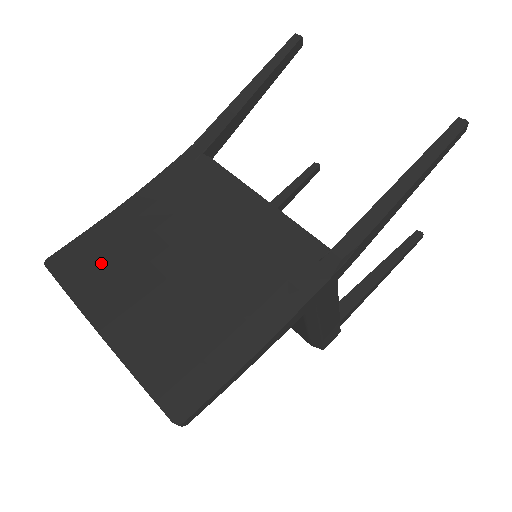
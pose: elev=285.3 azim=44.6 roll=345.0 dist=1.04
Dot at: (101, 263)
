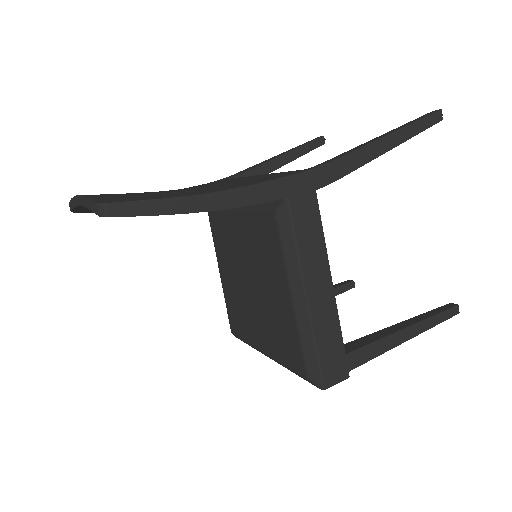
Dot at: occluded
